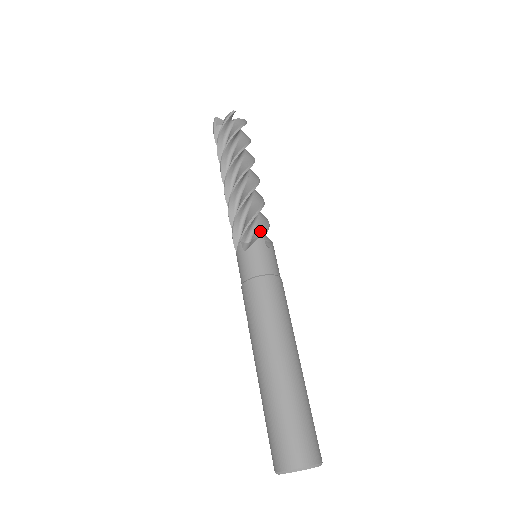
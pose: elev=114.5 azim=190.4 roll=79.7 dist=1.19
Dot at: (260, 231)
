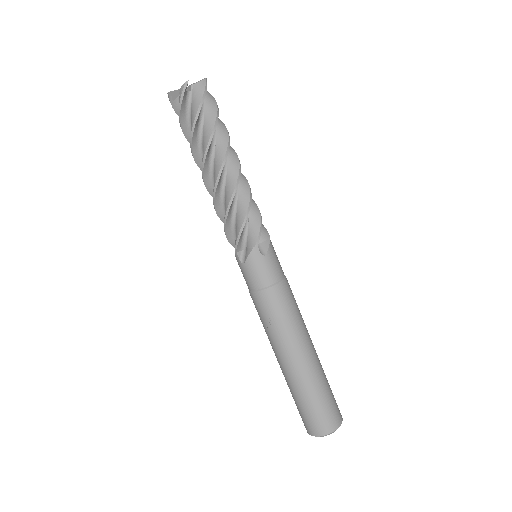
Dot at: (265, 232)
